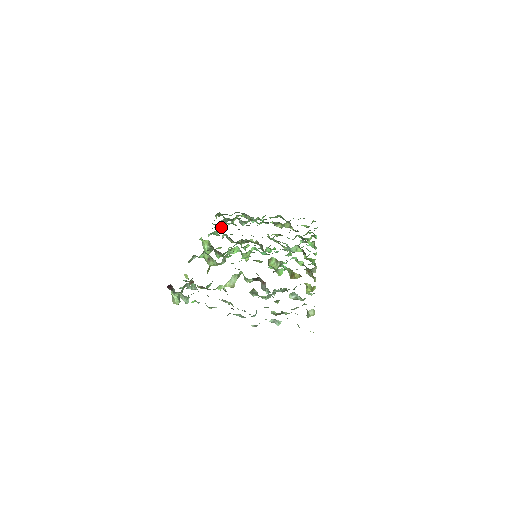
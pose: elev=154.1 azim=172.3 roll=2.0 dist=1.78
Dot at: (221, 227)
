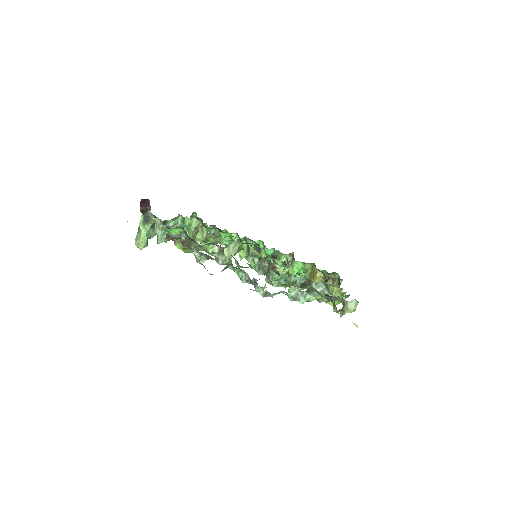
Dot at: occluded
